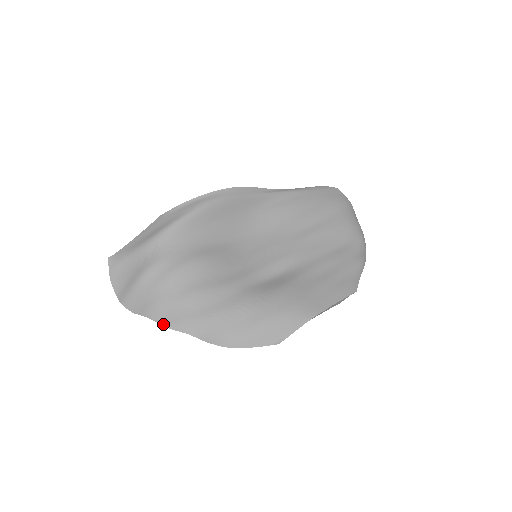
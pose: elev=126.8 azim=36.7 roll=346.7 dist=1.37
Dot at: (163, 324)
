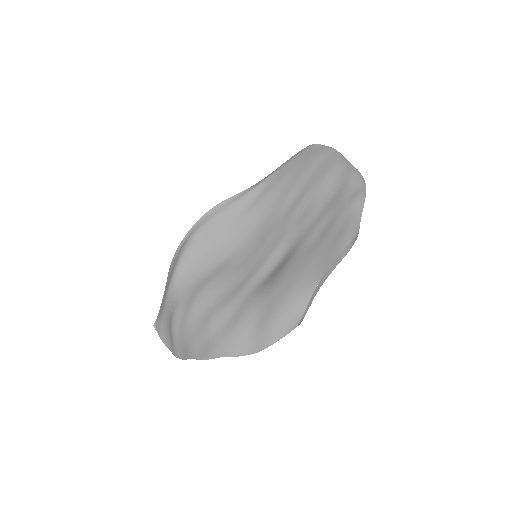
Dot at: (201, 358)
